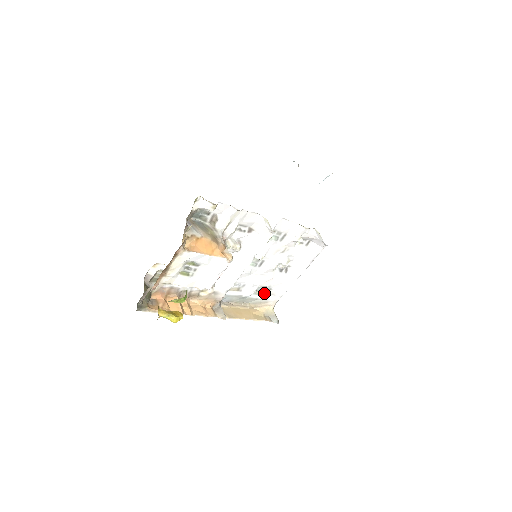
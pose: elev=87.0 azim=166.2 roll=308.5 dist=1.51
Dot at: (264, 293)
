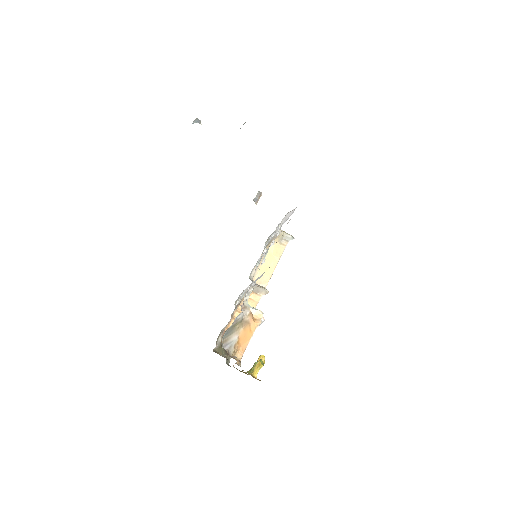
Dot at: (269, 237)
